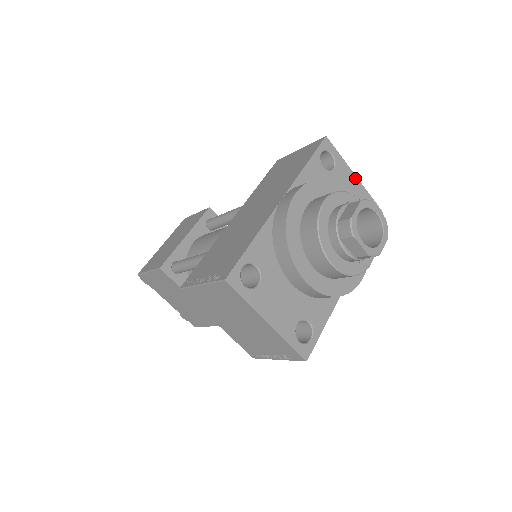
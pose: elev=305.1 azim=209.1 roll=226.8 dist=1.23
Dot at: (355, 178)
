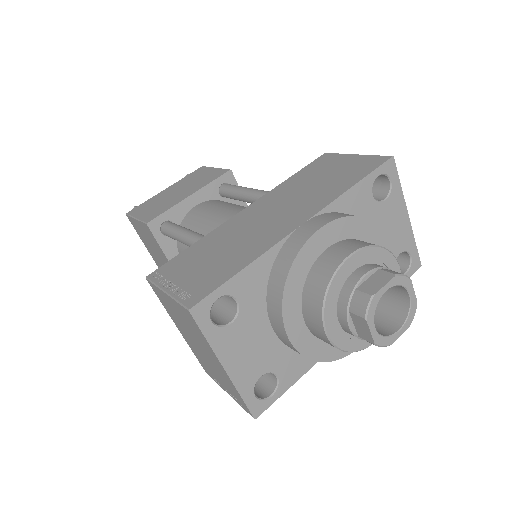
Dot at: (406, 217)
